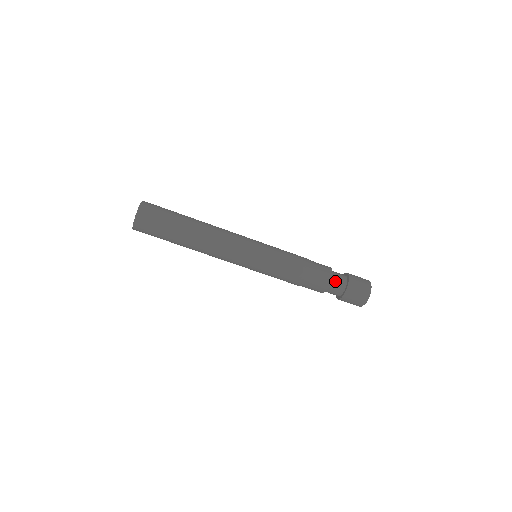
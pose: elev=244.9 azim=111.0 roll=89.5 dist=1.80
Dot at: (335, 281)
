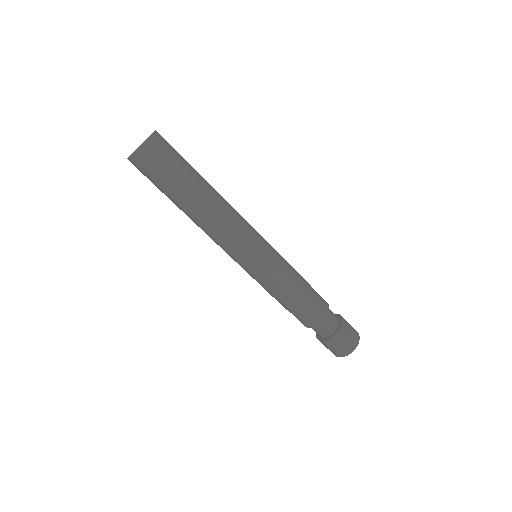
Dot at: (330, 314)
